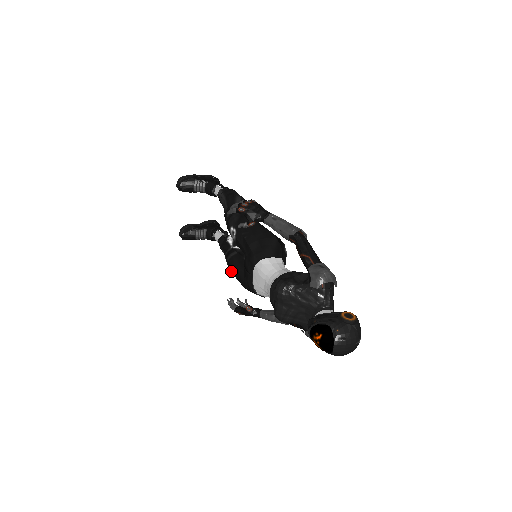
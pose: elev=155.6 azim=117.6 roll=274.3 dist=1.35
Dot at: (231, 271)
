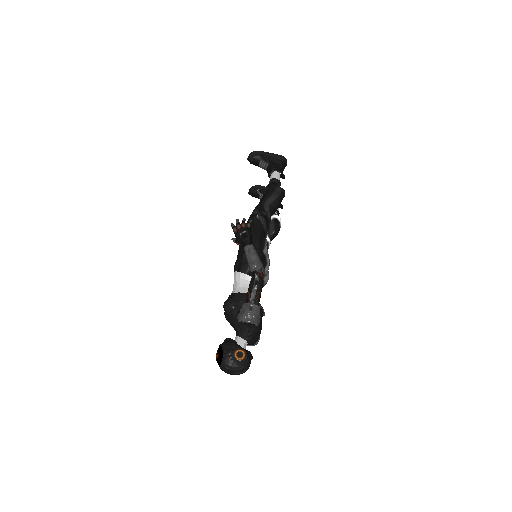
Dot at: occluded
